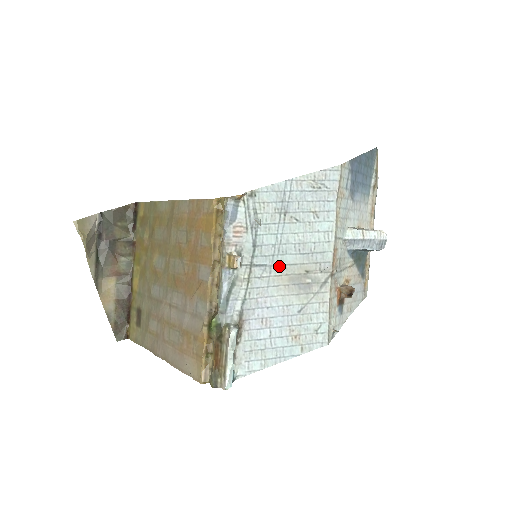
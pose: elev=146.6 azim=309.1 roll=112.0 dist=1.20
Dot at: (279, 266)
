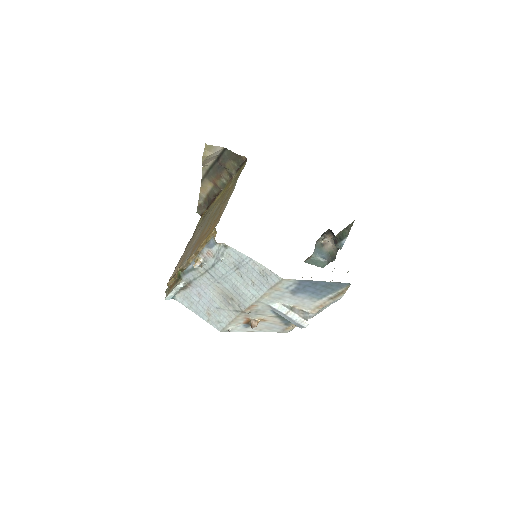
Dot at: (220, 284)
